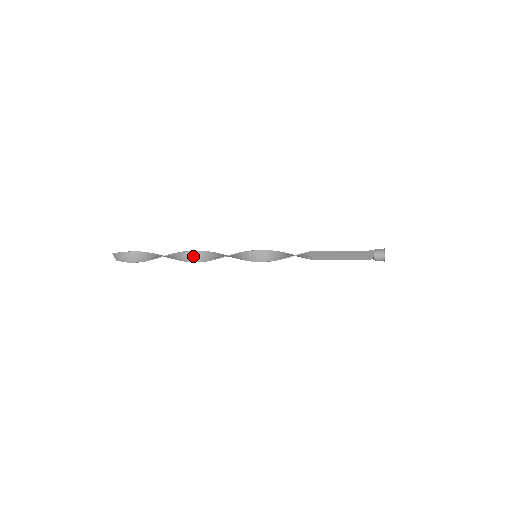
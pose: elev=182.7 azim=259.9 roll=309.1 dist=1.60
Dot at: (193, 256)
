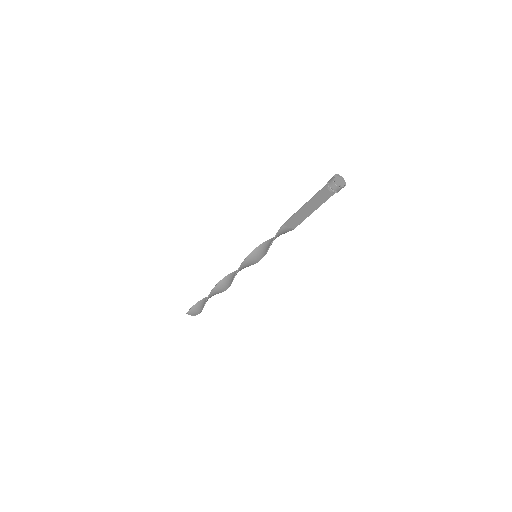
Dot at: (224, 284)
